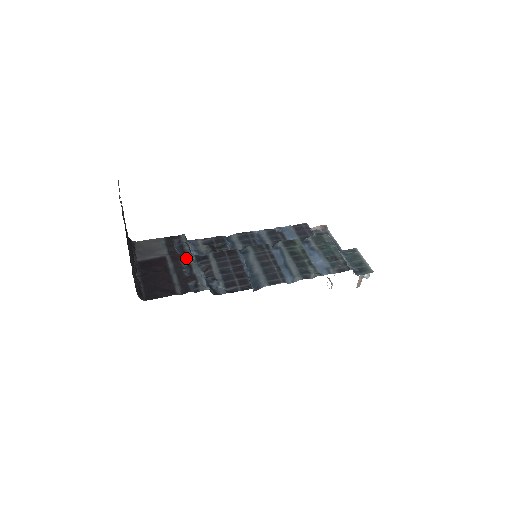
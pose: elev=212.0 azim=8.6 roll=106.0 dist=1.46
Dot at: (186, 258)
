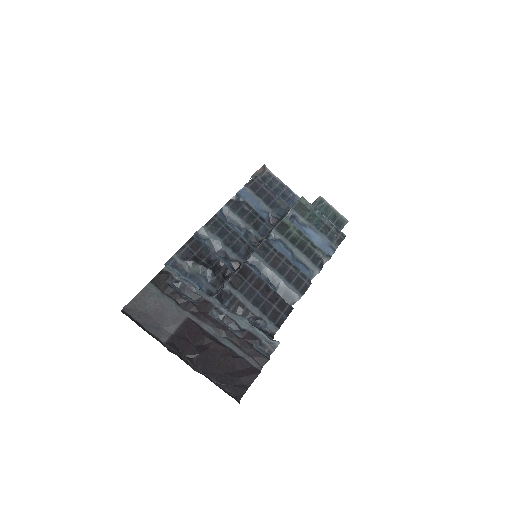
Dot at: (213, 308)
